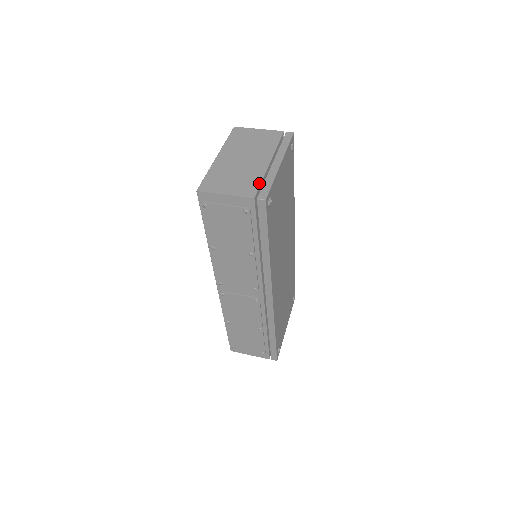
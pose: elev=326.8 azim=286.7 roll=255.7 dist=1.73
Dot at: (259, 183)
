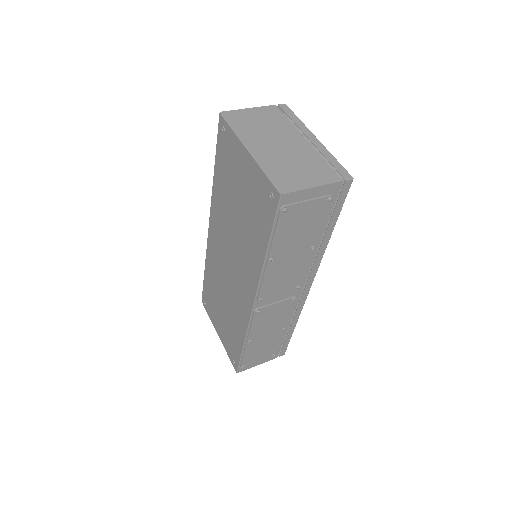
Dot at: (327, 164)
